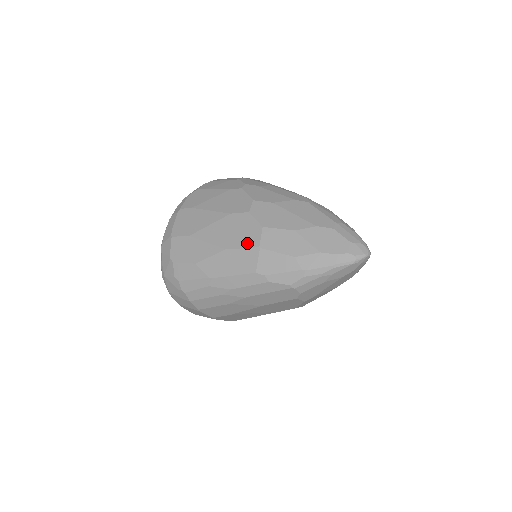
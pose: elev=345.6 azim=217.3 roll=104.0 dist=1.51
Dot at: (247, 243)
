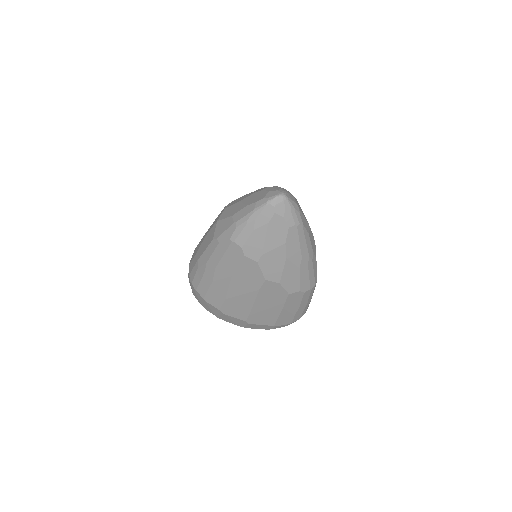
Dot at: (214, 223)
